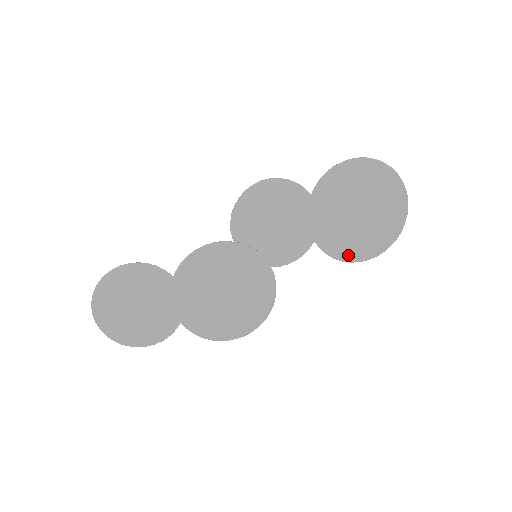
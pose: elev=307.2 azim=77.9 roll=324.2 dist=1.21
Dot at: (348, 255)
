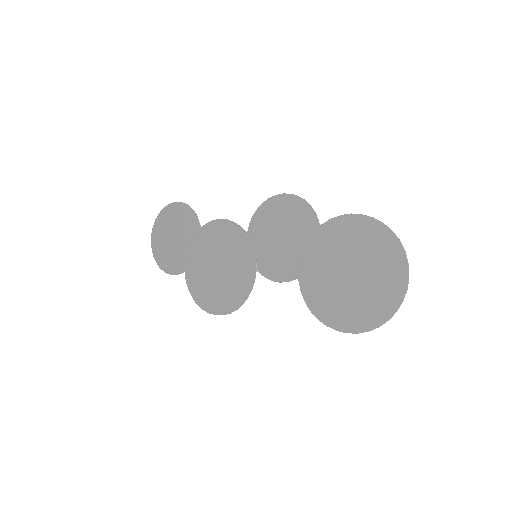
Dot at: (319, 309)
